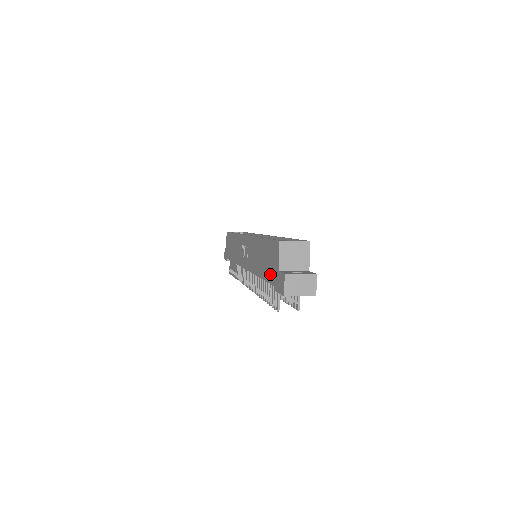
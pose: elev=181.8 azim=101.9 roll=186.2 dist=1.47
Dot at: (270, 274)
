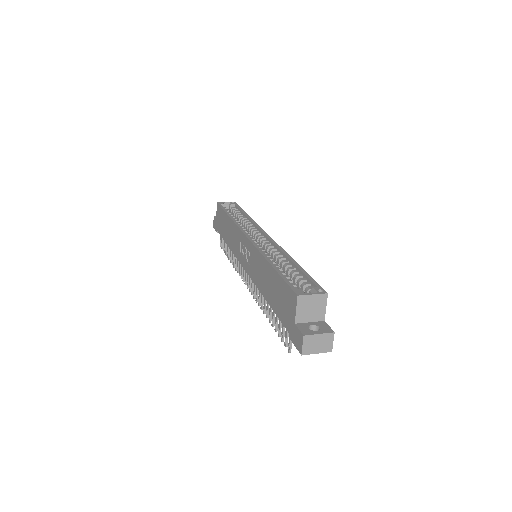
Dot at: (282, 314)
